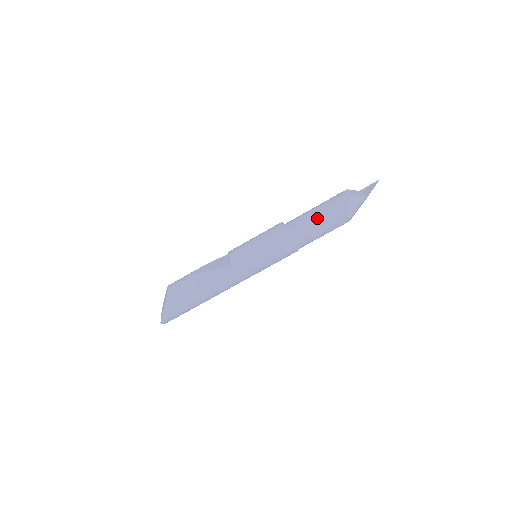
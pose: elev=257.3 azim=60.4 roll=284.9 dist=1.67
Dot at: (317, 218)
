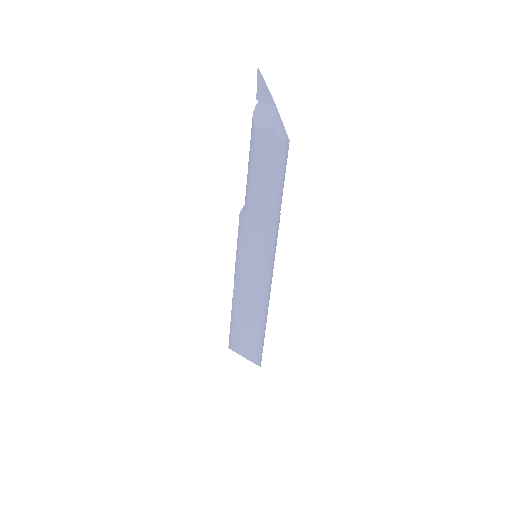
Dot at: (270, 182)
